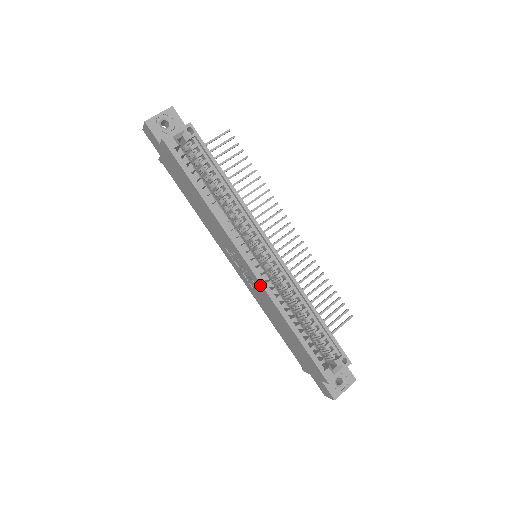
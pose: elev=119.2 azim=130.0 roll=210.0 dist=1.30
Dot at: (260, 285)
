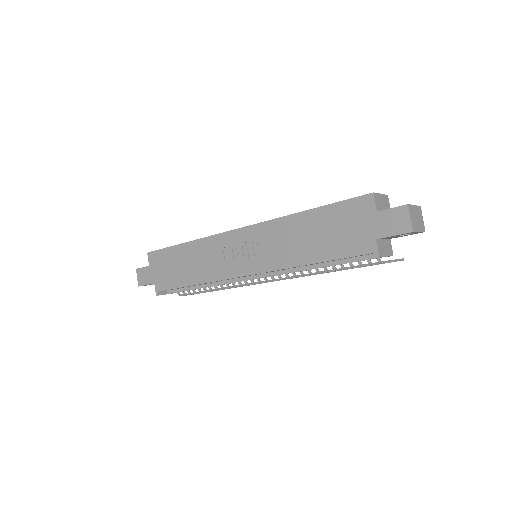
Dot at: (256, 228)
